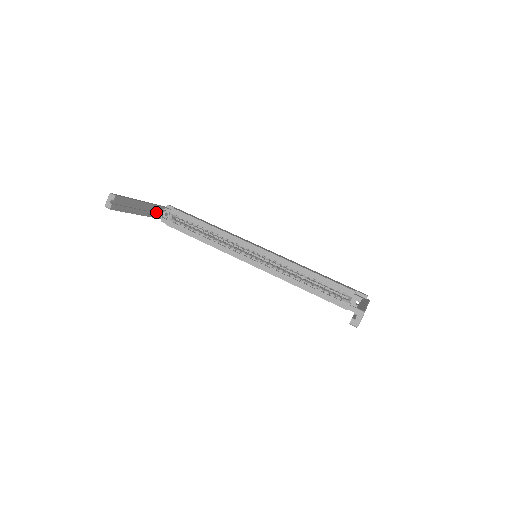
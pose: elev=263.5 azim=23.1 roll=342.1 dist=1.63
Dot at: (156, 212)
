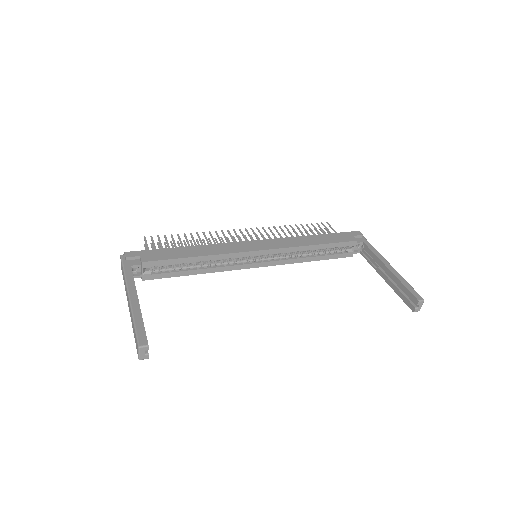
Dot at: occluded
